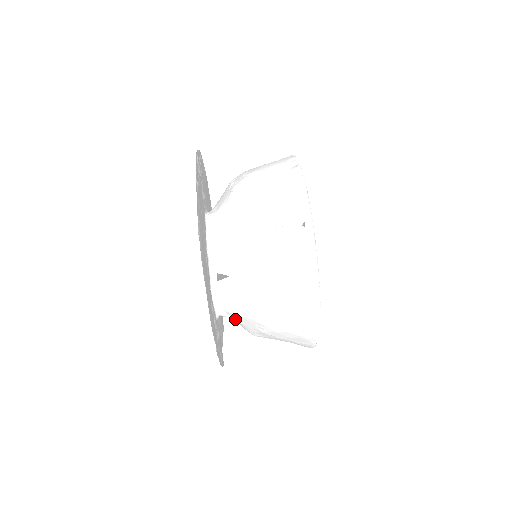
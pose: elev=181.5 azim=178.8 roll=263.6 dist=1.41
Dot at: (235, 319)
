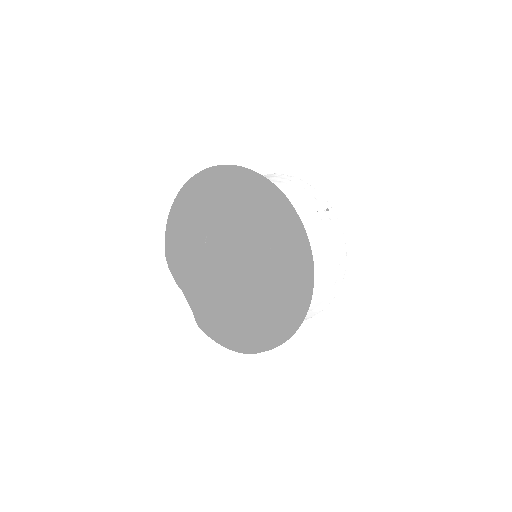
Dot at: occluded
